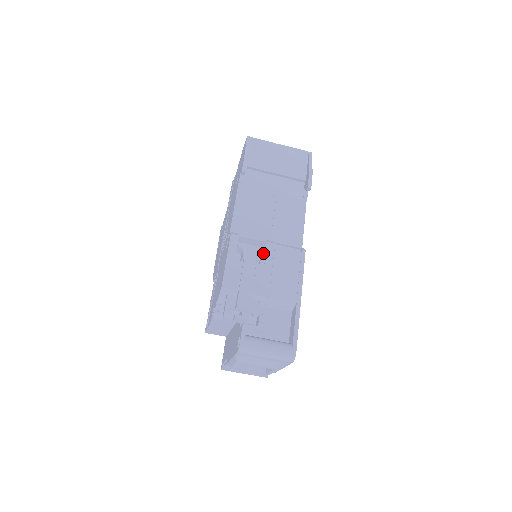
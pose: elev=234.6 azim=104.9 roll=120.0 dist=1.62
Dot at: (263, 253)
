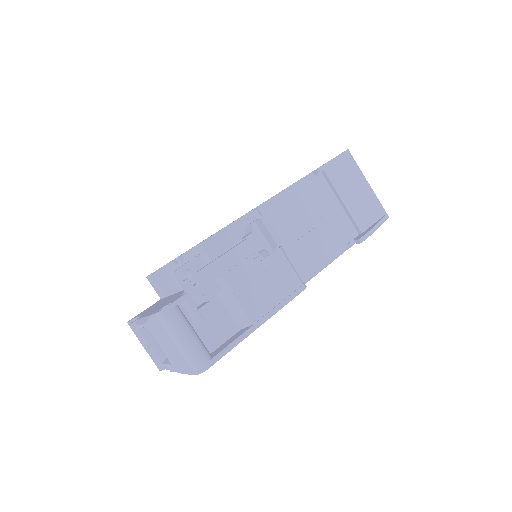
Dot at: (267, 253)
